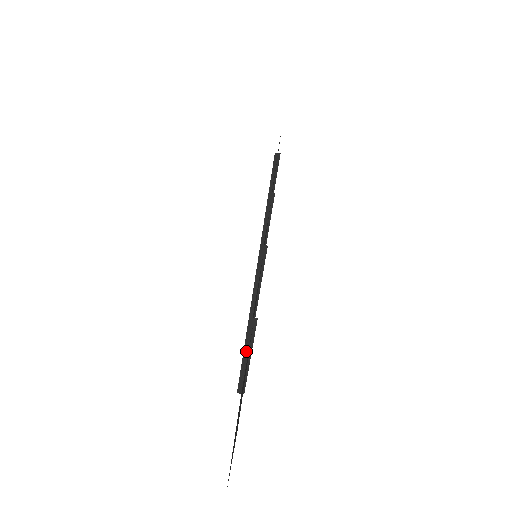
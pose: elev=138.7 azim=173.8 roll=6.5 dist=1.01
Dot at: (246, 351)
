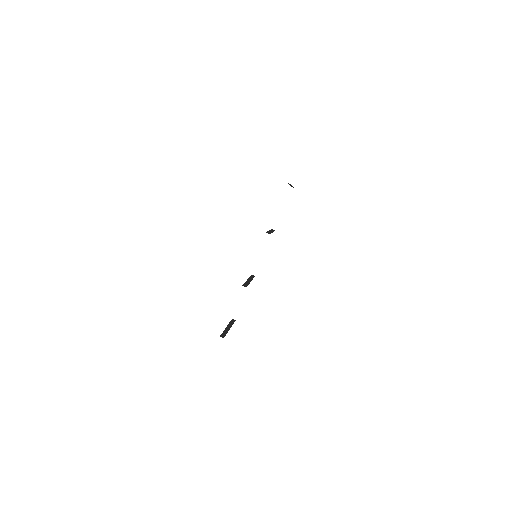
Dot at: occluded
